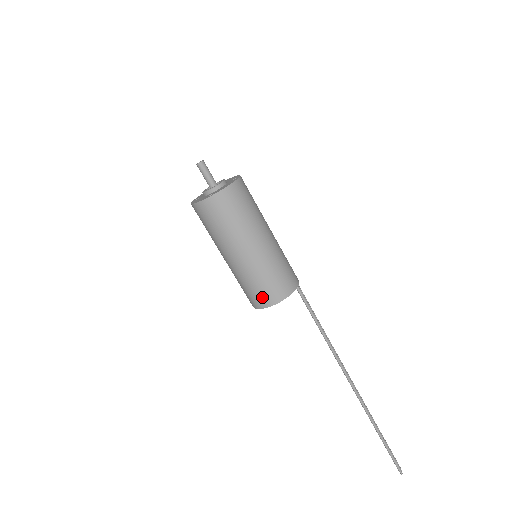
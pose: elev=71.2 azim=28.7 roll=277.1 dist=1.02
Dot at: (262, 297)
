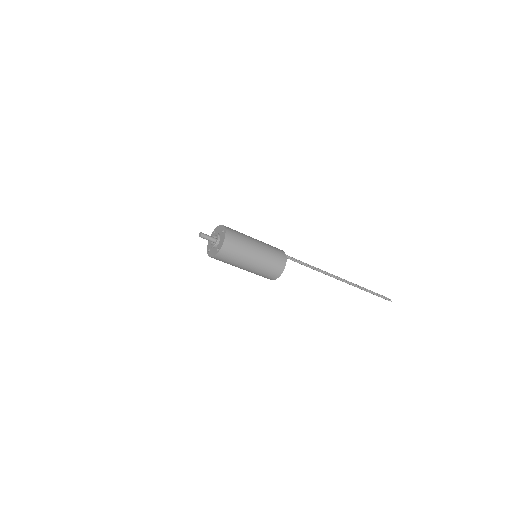
Dot at: (272, 276)
